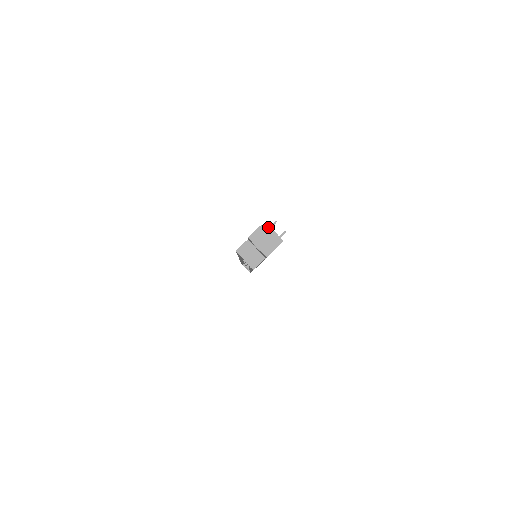
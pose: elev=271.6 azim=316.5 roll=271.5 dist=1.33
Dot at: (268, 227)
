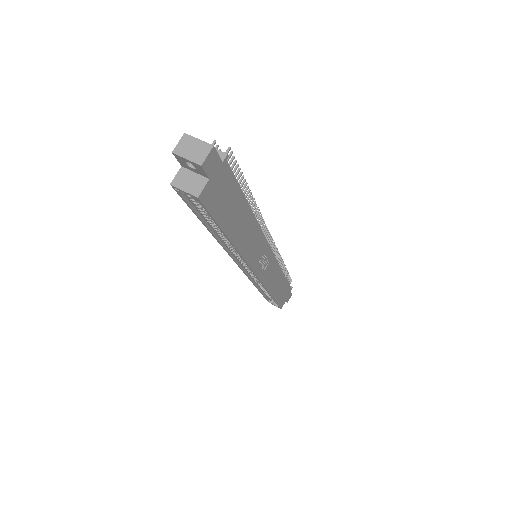
Dot at: occluded
